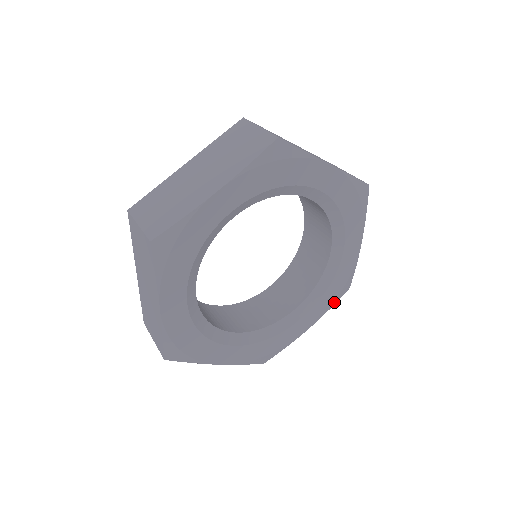
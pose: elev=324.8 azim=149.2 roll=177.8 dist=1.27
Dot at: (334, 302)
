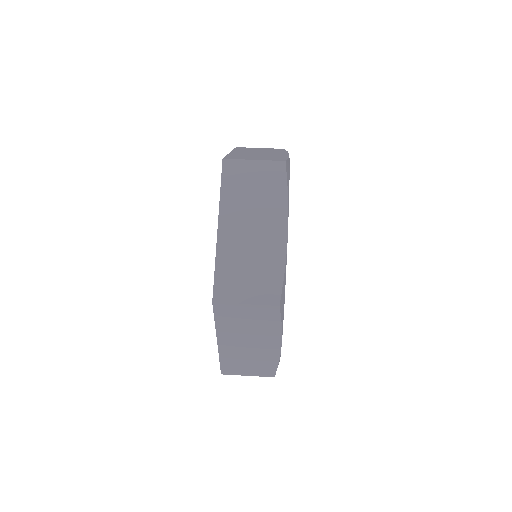
Dot at: occluded
